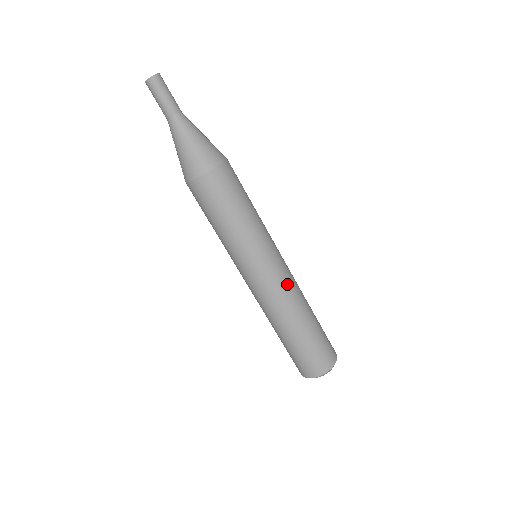
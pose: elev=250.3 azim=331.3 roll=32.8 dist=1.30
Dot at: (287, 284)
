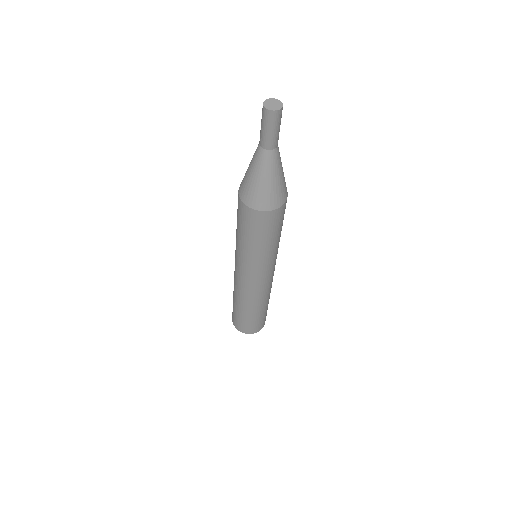
Dot at: (270, 284)
